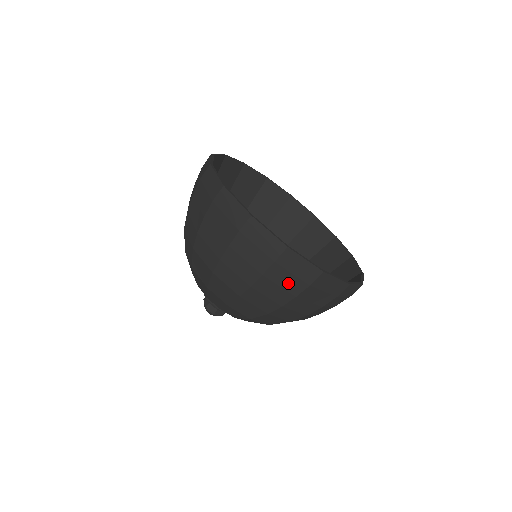
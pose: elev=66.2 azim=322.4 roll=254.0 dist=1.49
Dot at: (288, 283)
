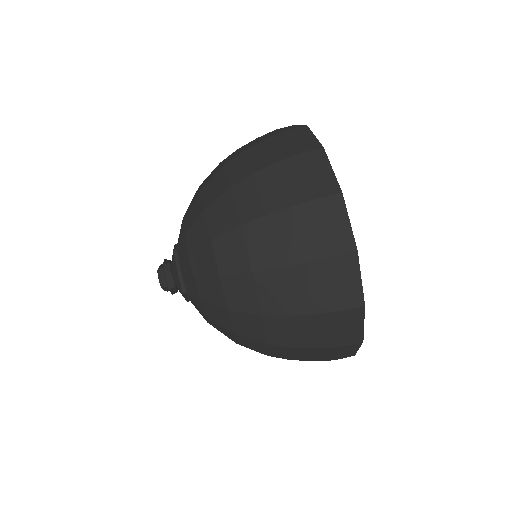
Dot at: (310, 237)
